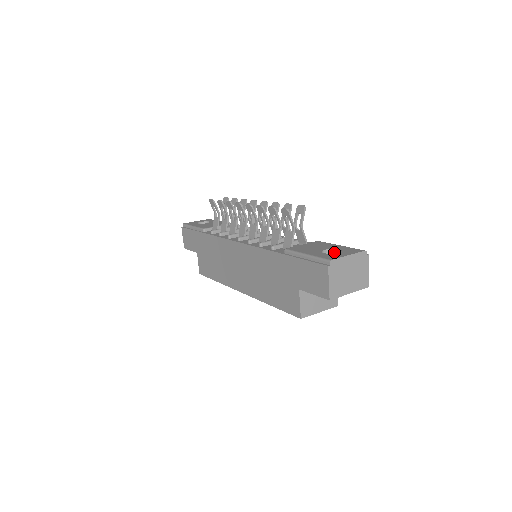
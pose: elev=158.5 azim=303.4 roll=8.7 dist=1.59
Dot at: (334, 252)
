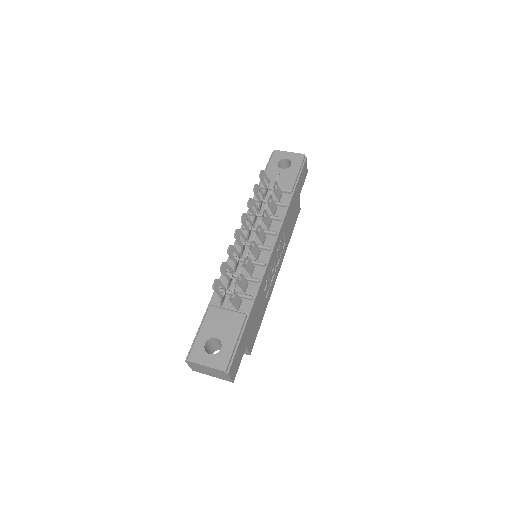
Dot at: (222, 345)
